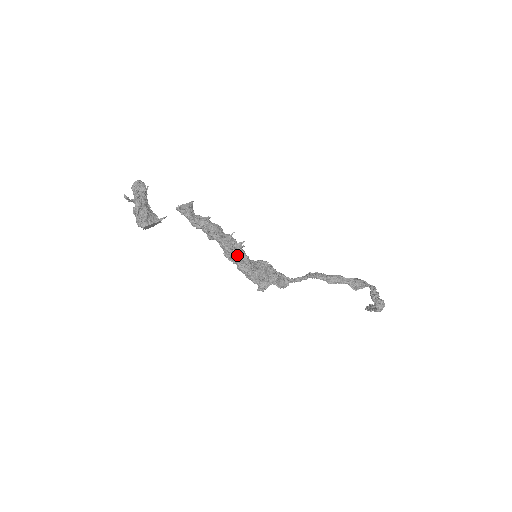
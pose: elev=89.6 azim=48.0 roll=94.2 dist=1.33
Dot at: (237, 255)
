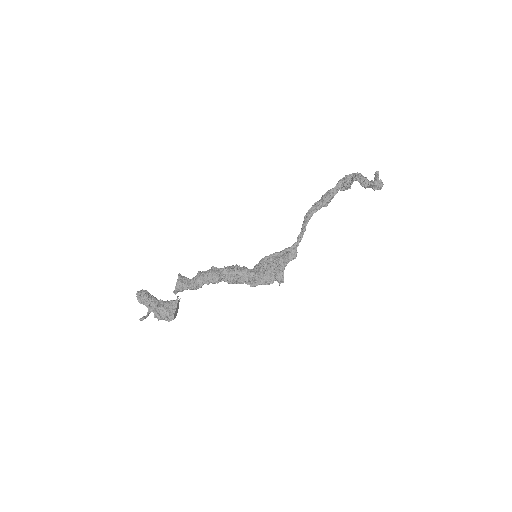
Dot at: (242, 278)
